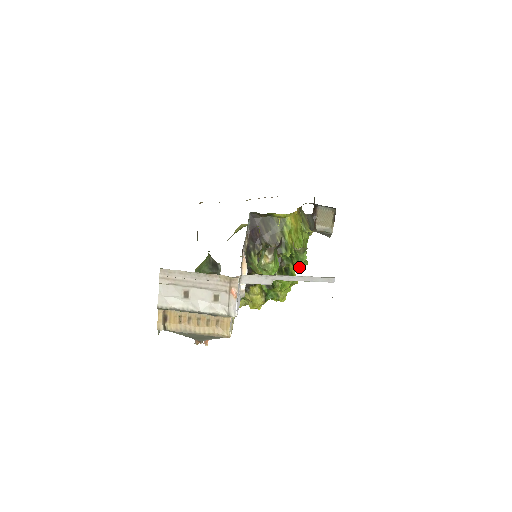
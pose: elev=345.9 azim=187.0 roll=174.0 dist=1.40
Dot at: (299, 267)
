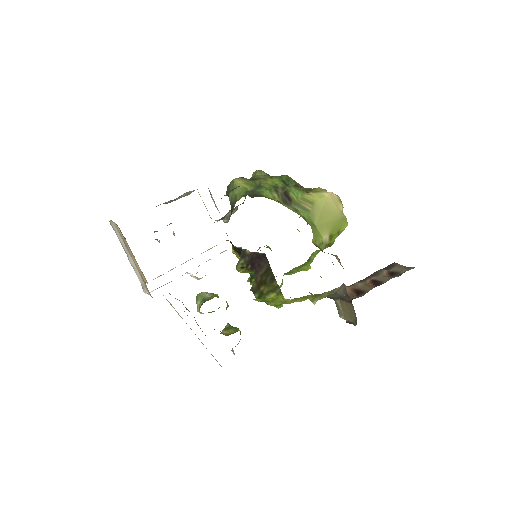
Dot at: (266, 303)
